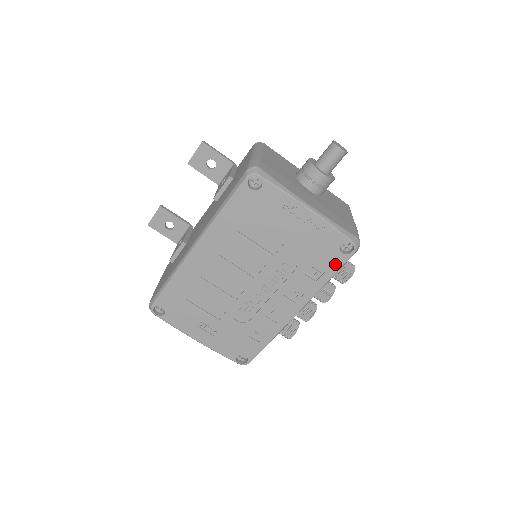
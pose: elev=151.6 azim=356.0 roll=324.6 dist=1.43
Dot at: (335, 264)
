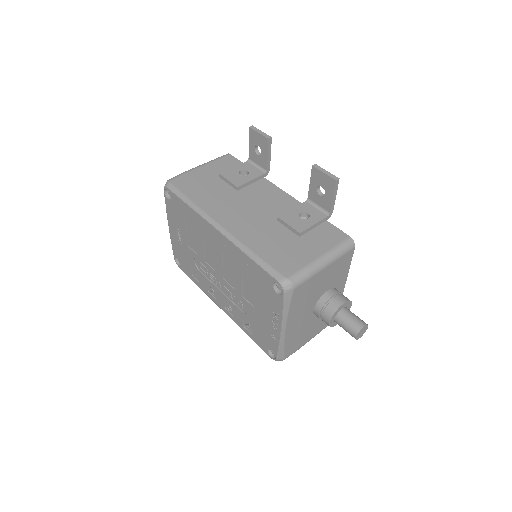
Dot at: (259, 343)
